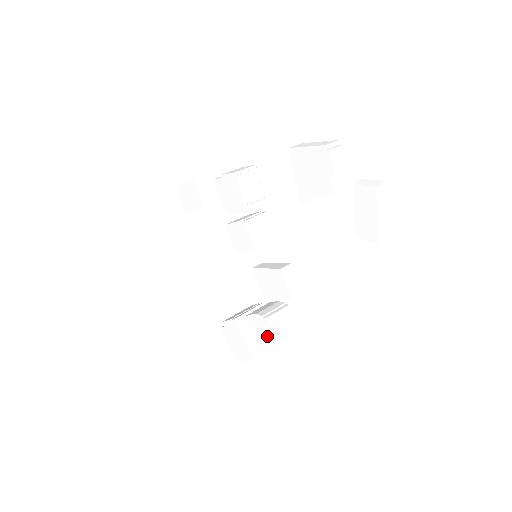
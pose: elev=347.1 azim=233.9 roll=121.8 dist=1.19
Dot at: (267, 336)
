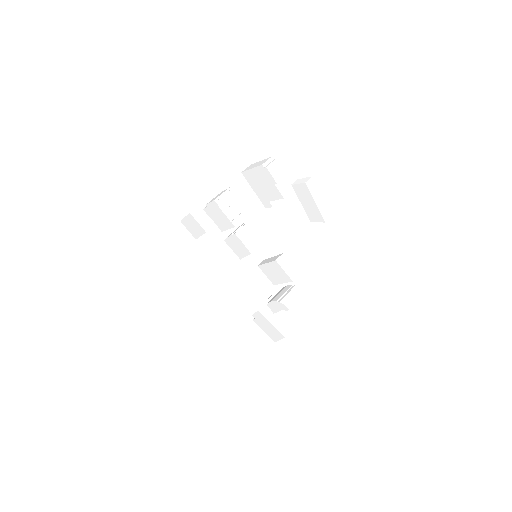
Dot at: (290, 315)
